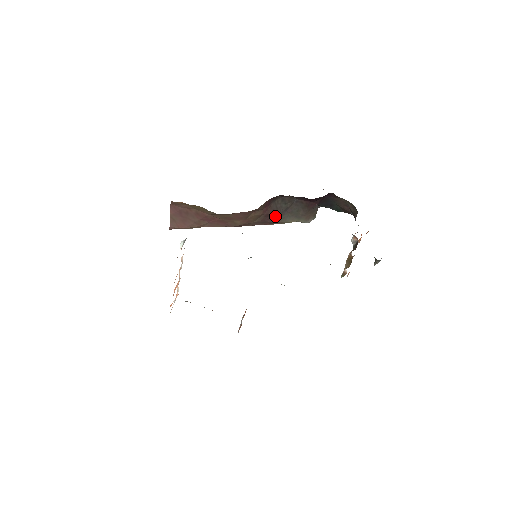
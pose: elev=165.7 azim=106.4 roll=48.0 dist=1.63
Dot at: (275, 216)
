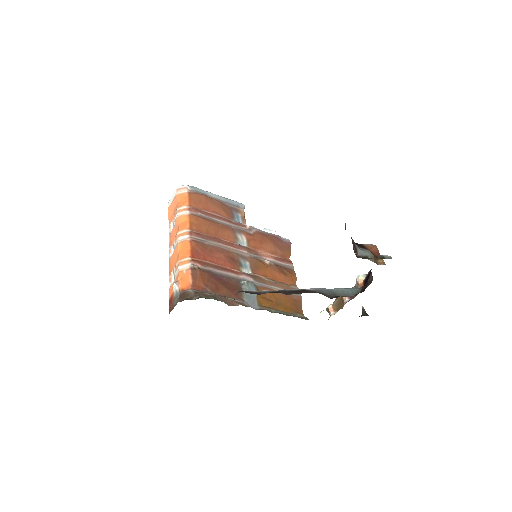
Dot at: occluded
